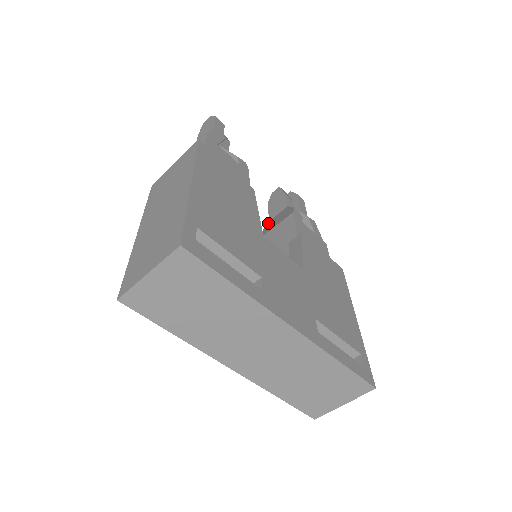
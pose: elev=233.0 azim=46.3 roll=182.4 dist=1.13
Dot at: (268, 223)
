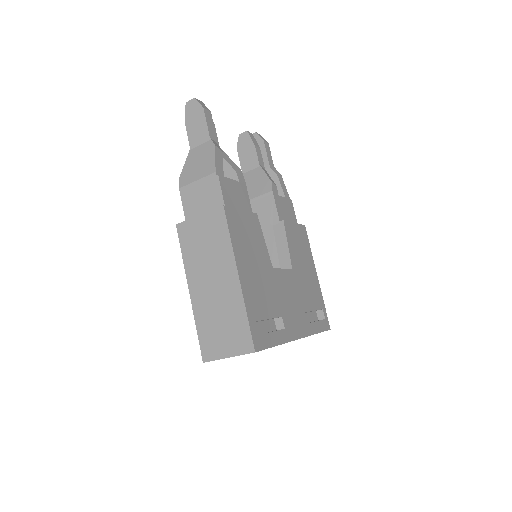
Dot at: occluded
